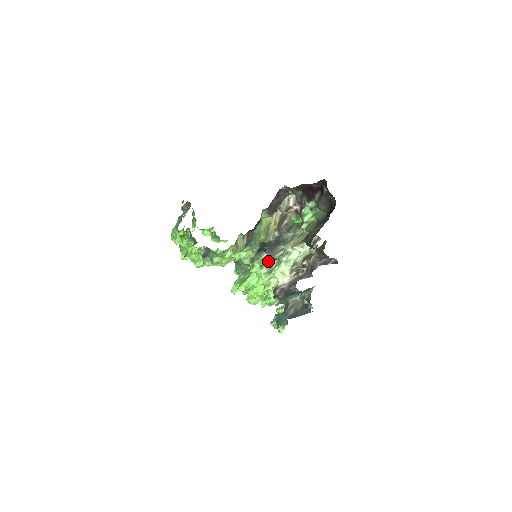
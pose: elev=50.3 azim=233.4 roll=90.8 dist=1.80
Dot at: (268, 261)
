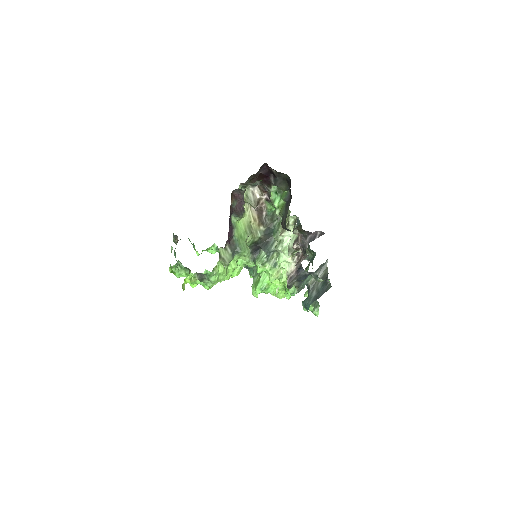
Dot at: (267, 257)
